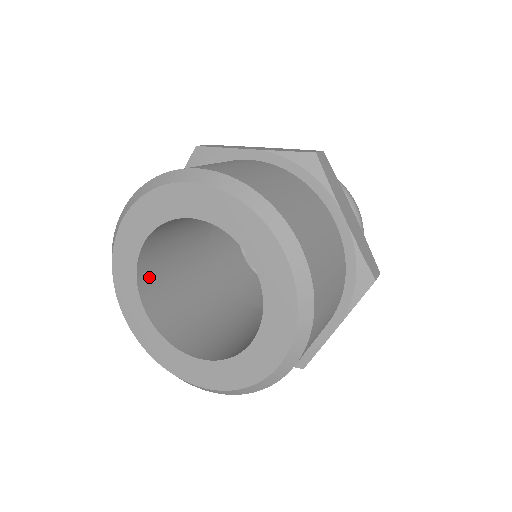
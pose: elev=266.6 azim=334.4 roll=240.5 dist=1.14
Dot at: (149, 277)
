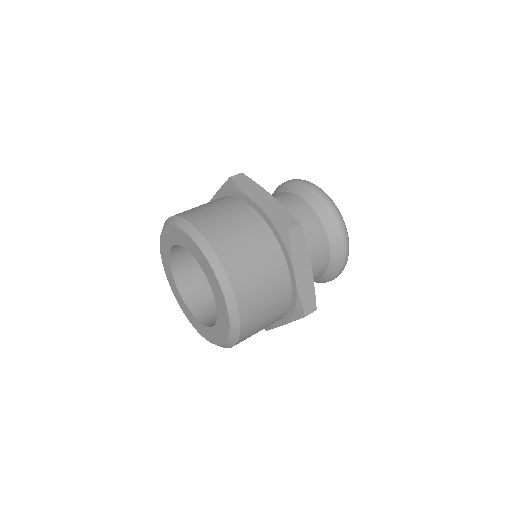
Dot at: (192, 294)
